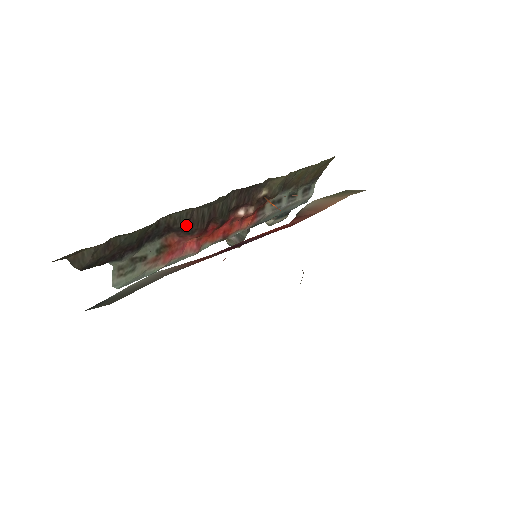
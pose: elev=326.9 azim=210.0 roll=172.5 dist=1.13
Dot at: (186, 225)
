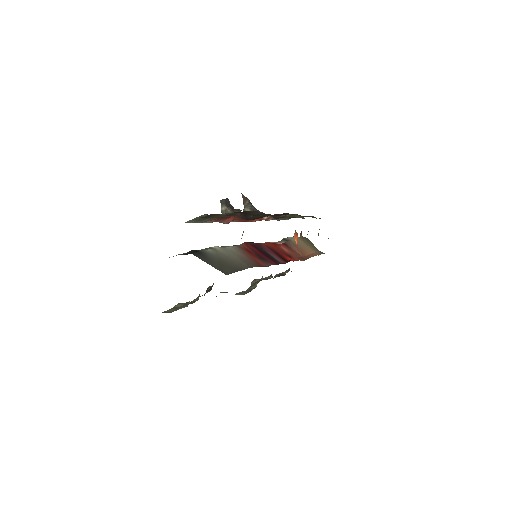
Dot at: (251, 216)
